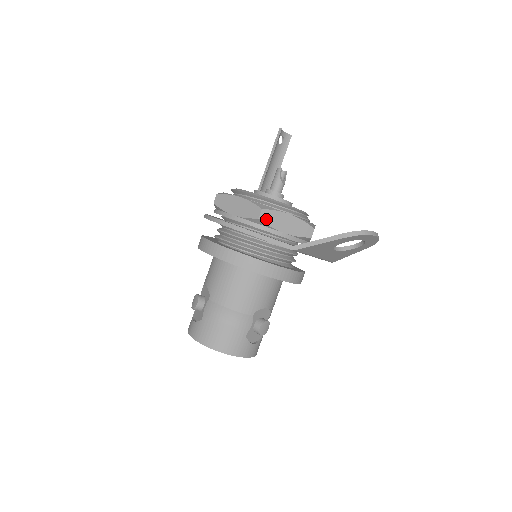
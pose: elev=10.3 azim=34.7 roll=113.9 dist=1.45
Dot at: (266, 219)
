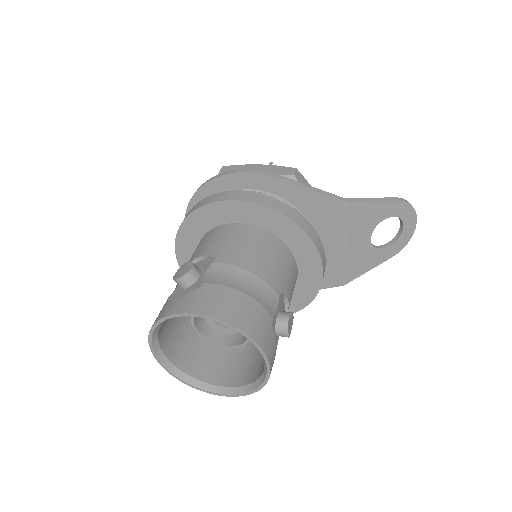
Dot at: (300, 181)
